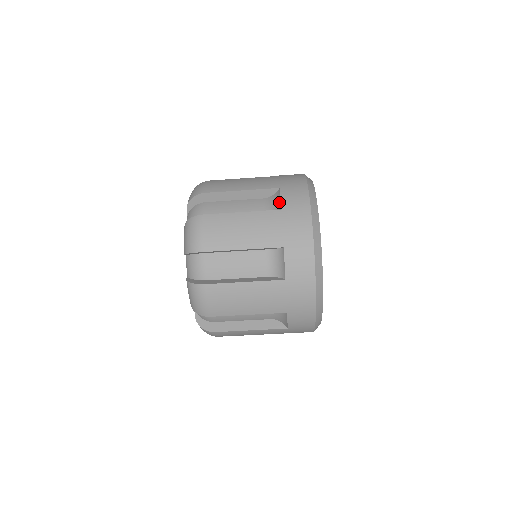
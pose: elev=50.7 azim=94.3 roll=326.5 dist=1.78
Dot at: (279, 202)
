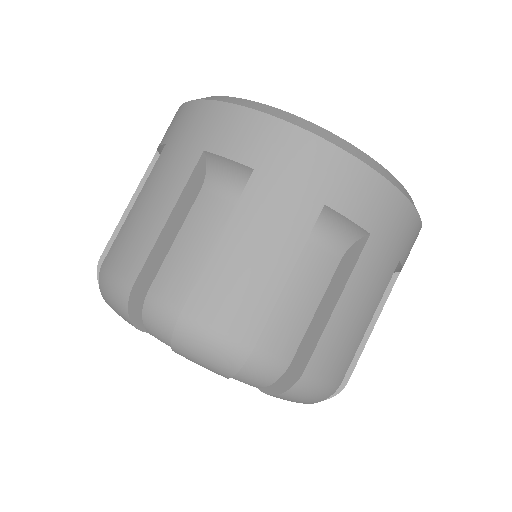
Dot at: (234, 166)
